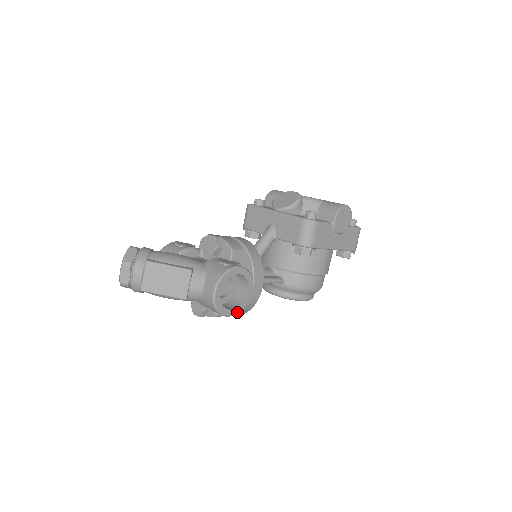
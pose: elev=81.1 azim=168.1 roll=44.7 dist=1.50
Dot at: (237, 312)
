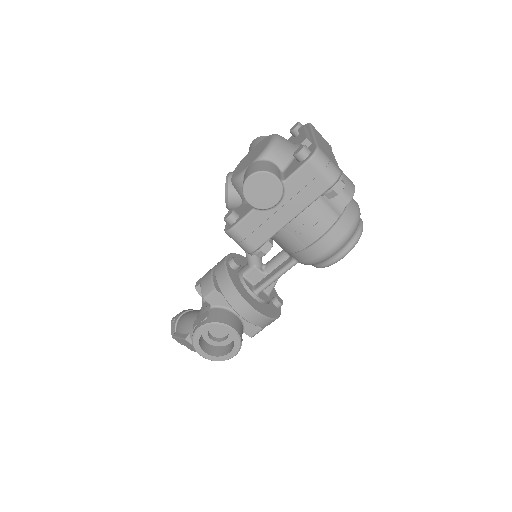
Dot at: (237, 350)
